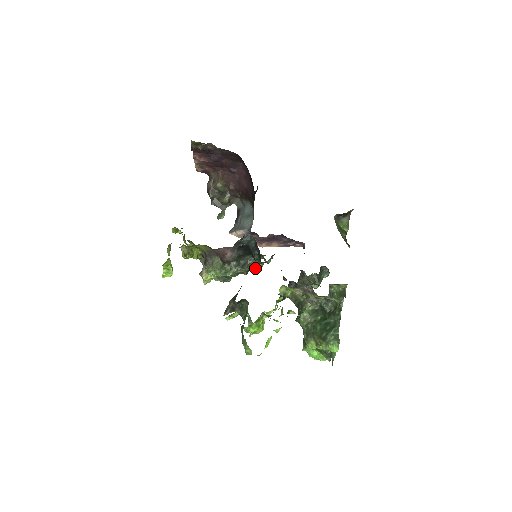
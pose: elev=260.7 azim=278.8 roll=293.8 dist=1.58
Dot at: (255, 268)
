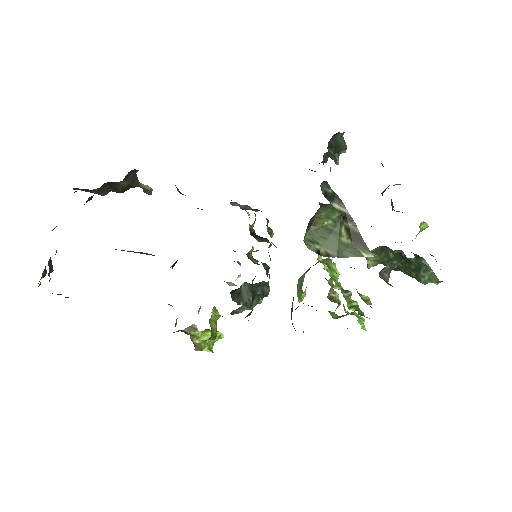
Dot at: occluded
